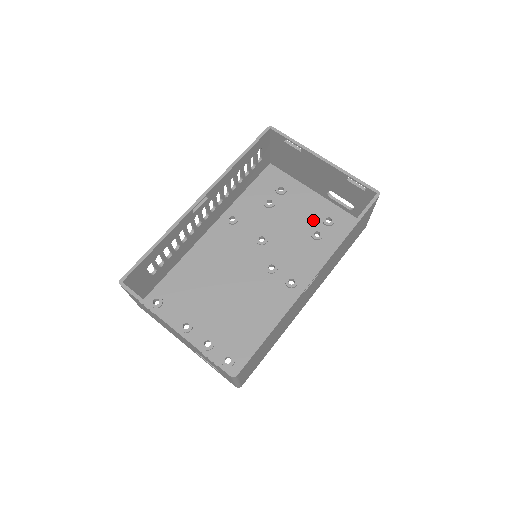
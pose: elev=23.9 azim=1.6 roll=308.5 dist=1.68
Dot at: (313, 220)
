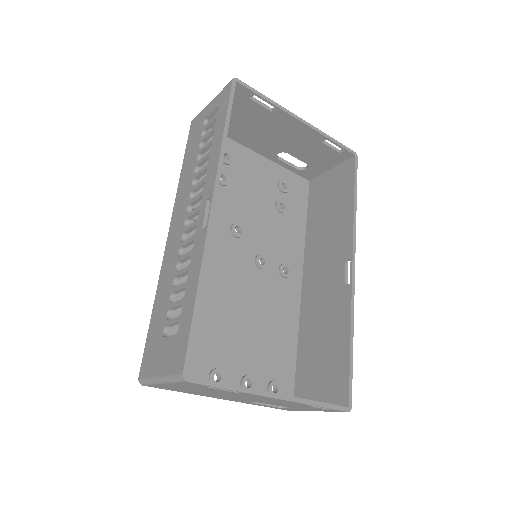
Dot at: (270, 190)
